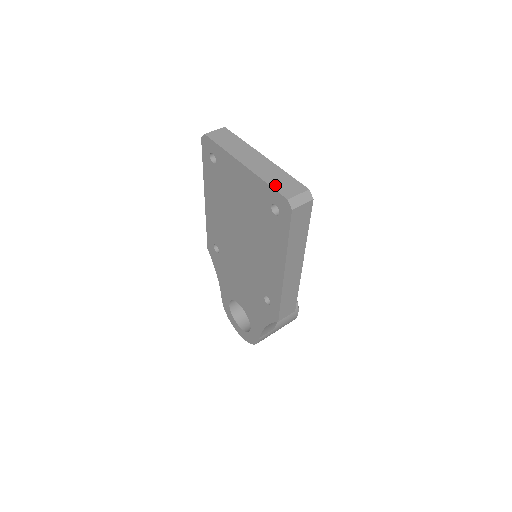
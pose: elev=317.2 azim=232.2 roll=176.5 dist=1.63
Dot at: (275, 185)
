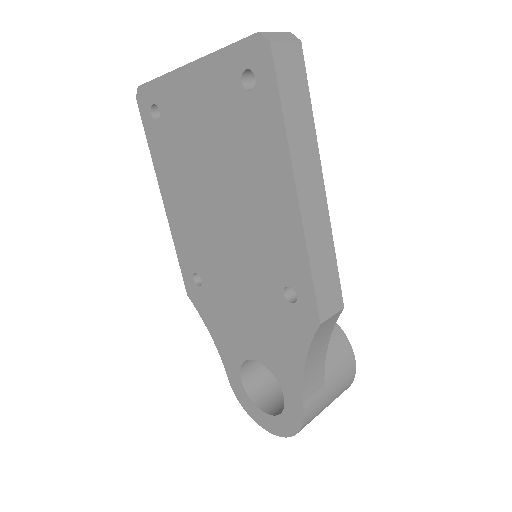
Dot at: (237, 43)
